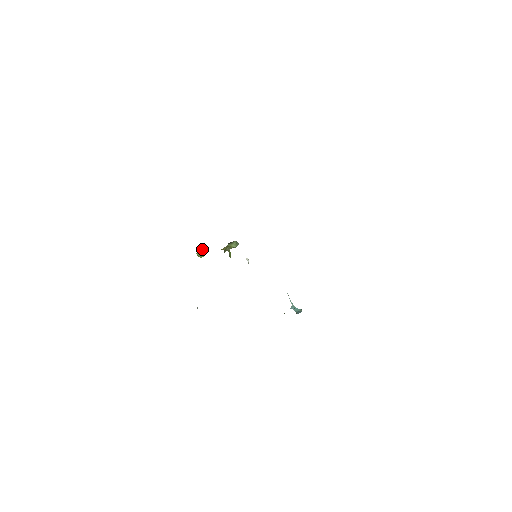
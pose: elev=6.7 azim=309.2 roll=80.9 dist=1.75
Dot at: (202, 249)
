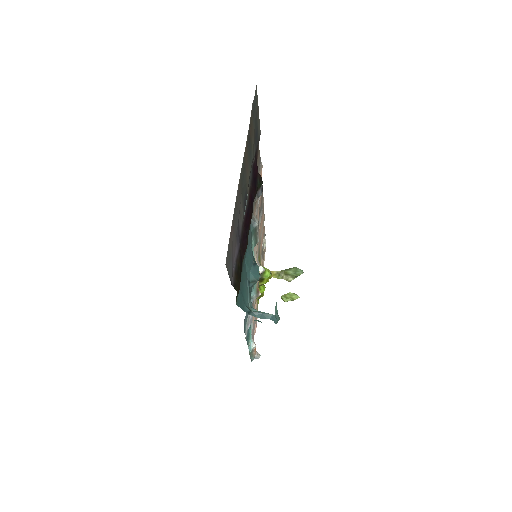
Dot at: (290, 293)
